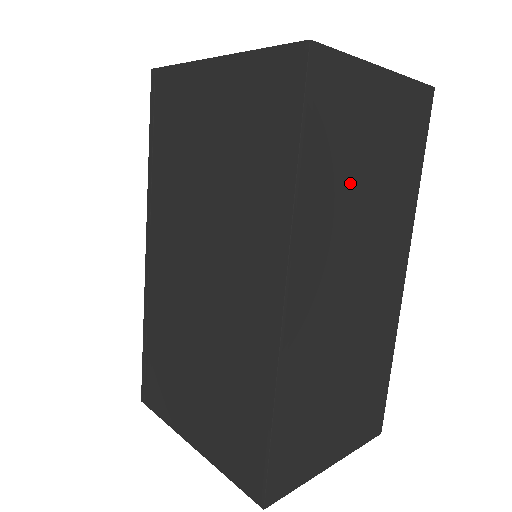
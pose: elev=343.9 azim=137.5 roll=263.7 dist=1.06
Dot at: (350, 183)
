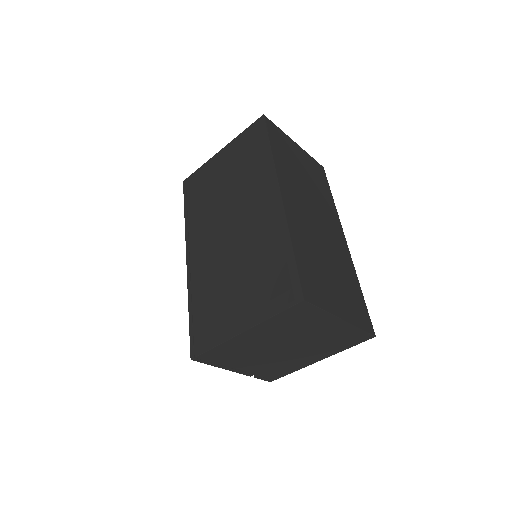
Dot at: (296, 171)
